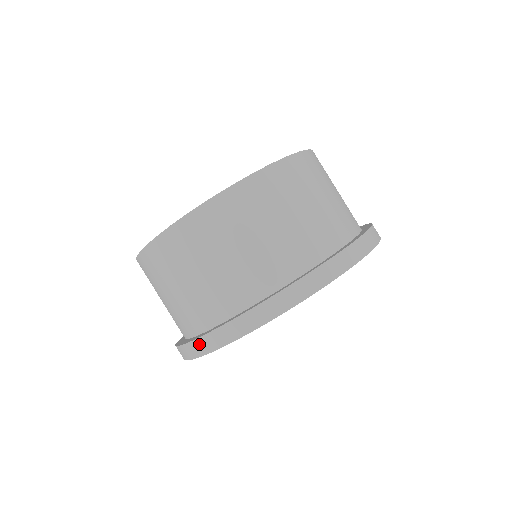
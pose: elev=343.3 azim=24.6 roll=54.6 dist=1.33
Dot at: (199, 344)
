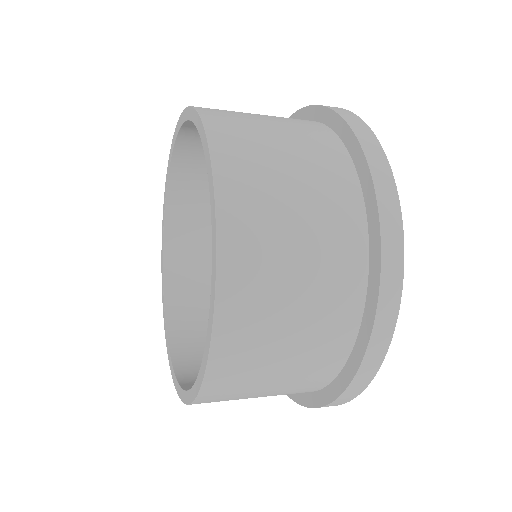
Dot at: (335, 404)
